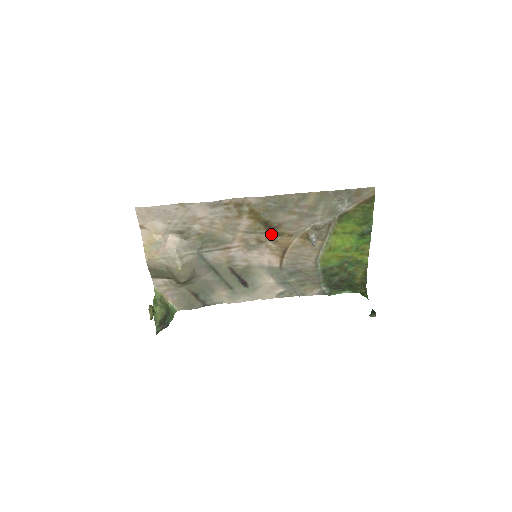
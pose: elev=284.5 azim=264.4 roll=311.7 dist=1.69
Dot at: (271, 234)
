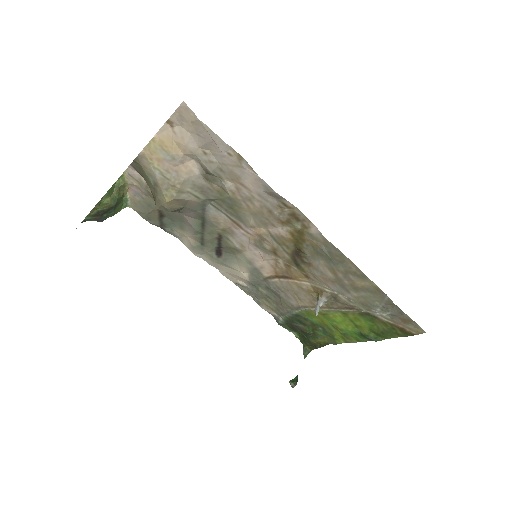
Dot at: (292, 259)
